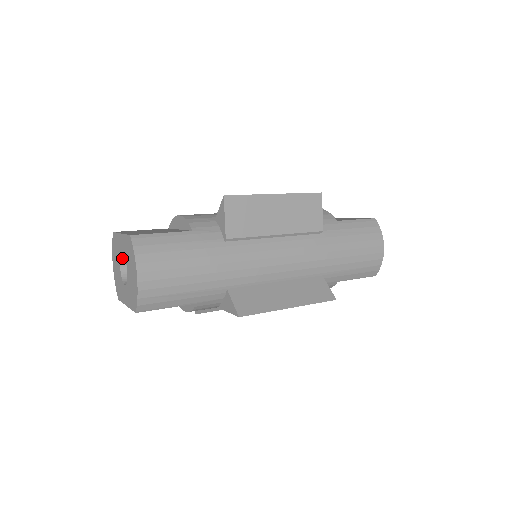
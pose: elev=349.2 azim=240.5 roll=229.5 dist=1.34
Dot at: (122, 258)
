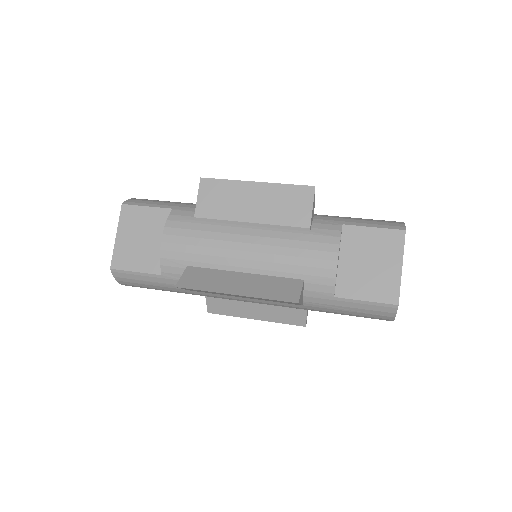
Dot at: occluded
